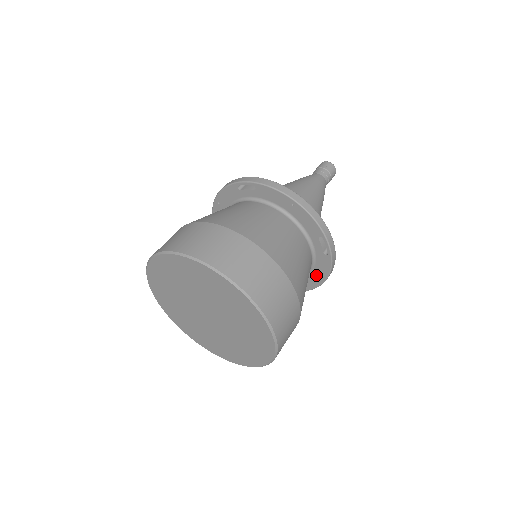
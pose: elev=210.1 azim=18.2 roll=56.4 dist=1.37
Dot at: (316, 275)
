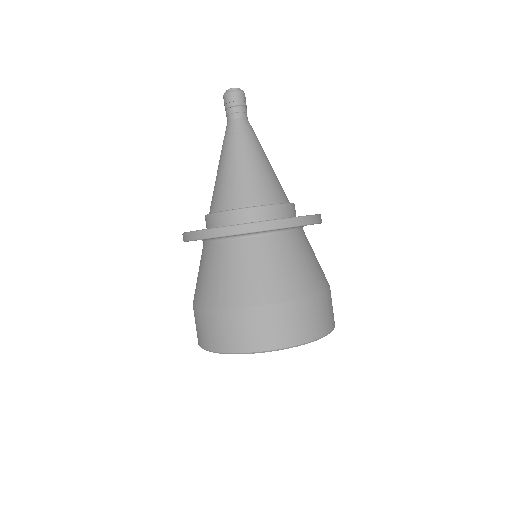
Dot at: occluded
